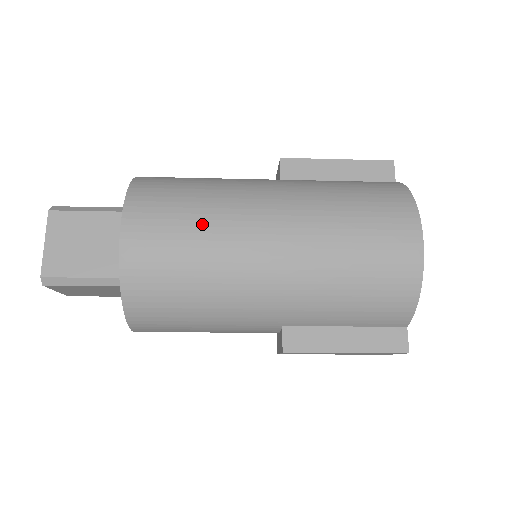
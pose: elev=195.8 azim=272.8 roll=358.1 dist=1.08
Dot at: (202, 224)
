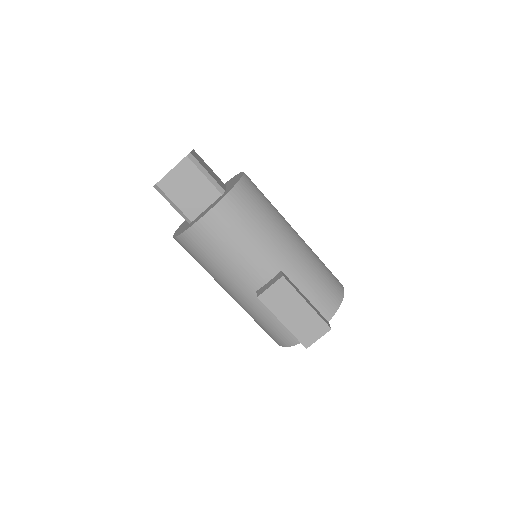
Dot at: occluded
